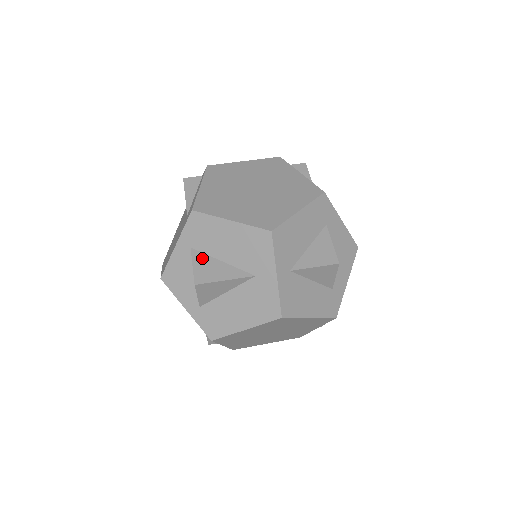
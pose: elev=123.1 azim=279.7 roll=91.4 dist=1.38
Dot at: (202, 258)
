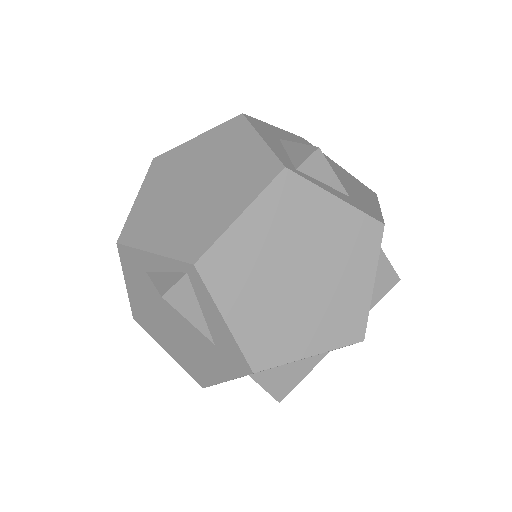
Dot at: (269, 376)
